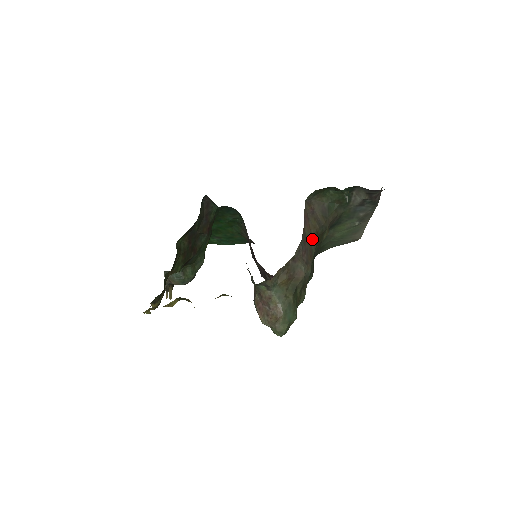
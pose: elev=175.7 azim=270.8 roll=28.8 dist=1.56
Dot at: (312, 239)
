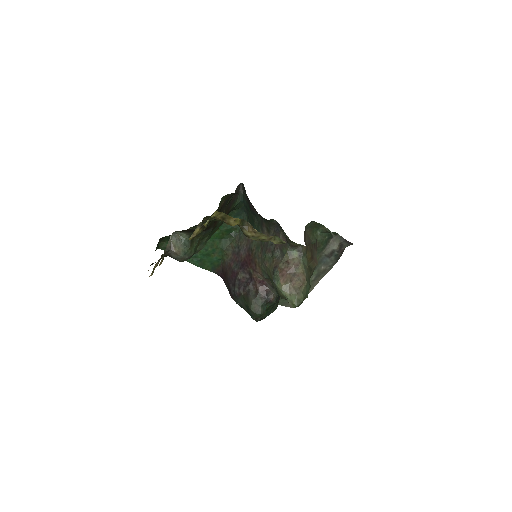
Dot at: occluded
